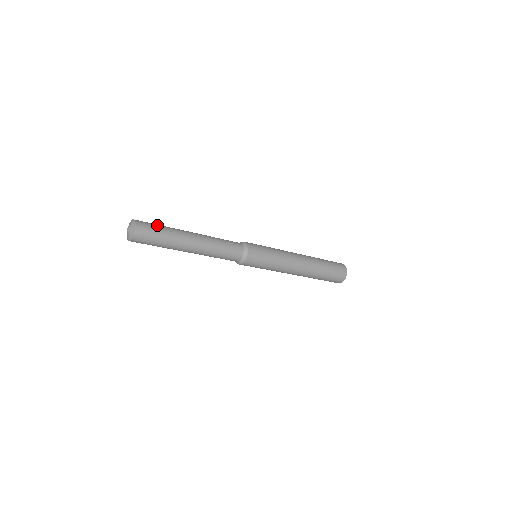
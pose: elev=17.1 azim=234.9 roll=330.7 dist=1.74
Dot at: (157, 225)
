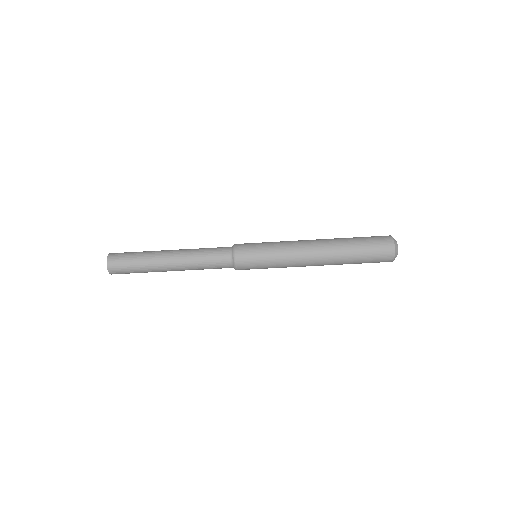
Dot at: occluded
